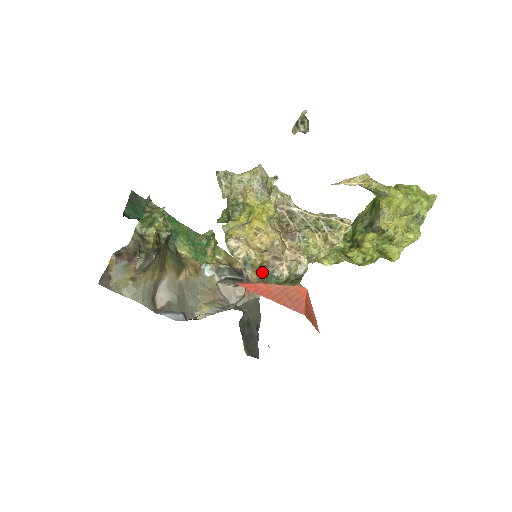
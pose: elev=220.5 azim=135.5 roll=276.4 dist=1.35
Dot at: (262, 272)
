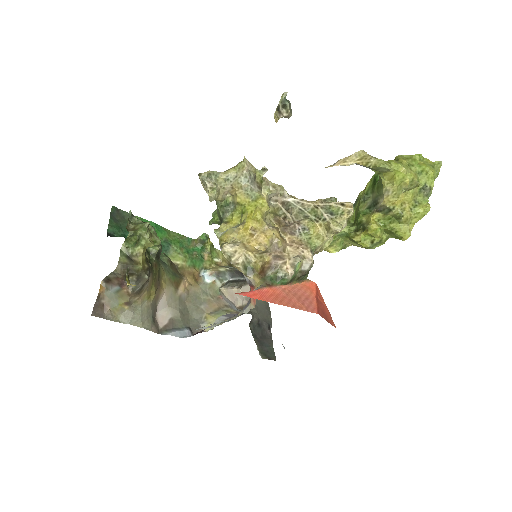
Dot at: (265, 275)
